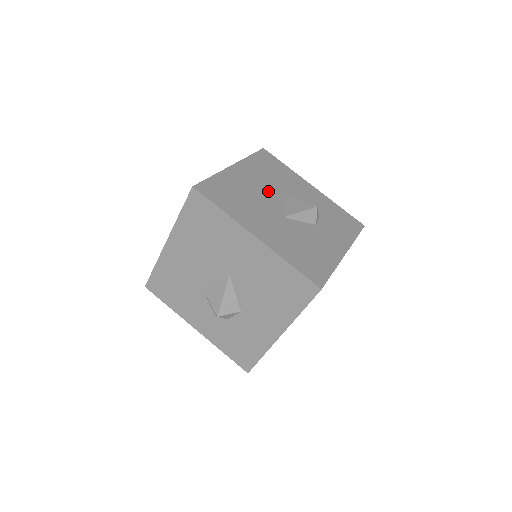
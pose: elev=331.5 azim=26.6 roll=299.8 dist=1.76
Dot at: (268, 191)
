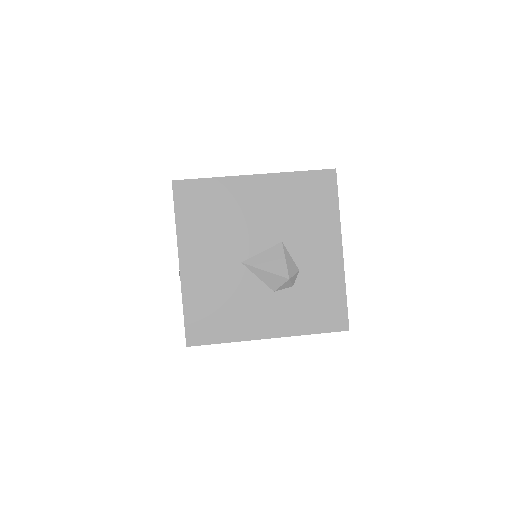
Dot at: (262, 226)
